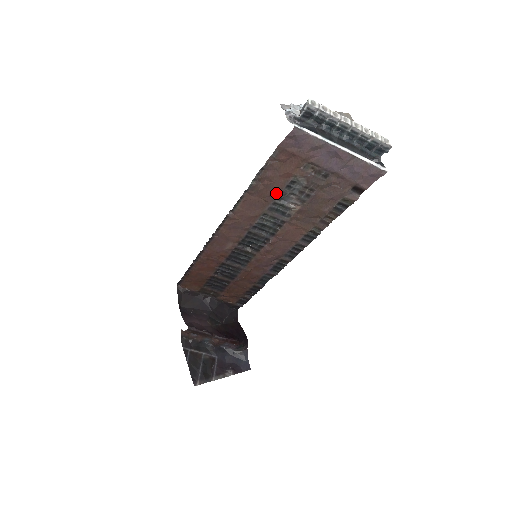
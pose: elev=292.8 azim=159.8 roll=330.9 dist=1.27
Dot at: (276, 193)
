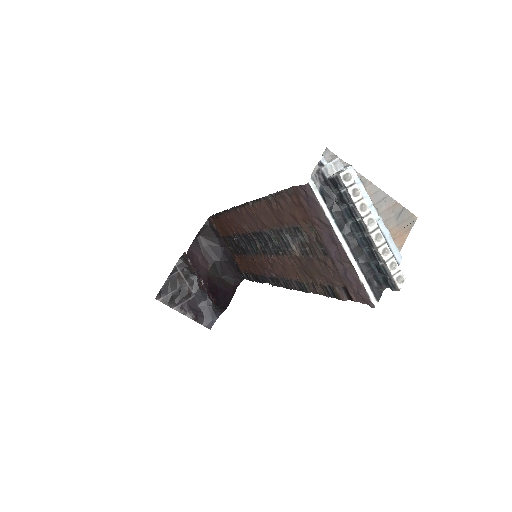
Dot at: (285, 224)
